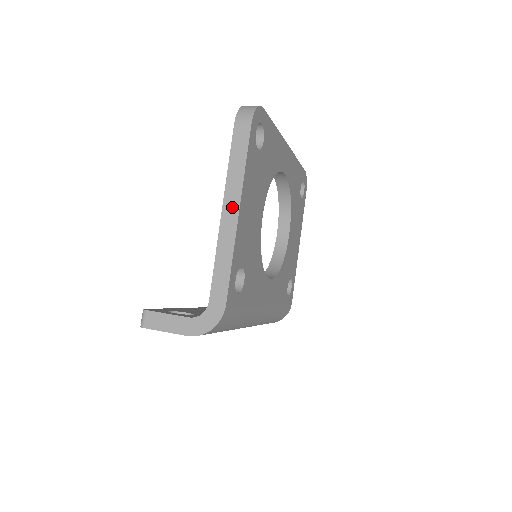
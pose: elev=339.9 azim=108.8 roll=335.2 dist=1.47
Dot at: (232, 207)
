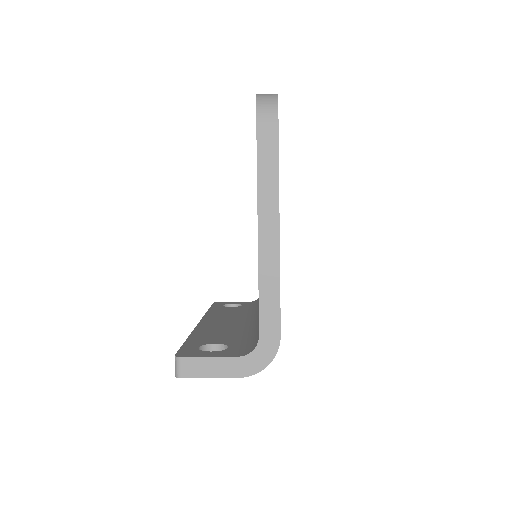
Dot at: (270, 223)
